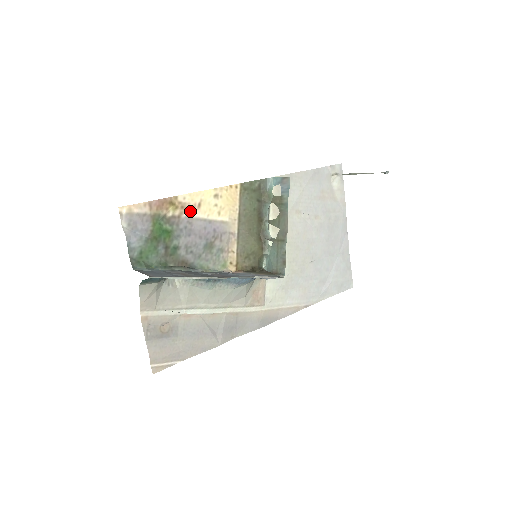
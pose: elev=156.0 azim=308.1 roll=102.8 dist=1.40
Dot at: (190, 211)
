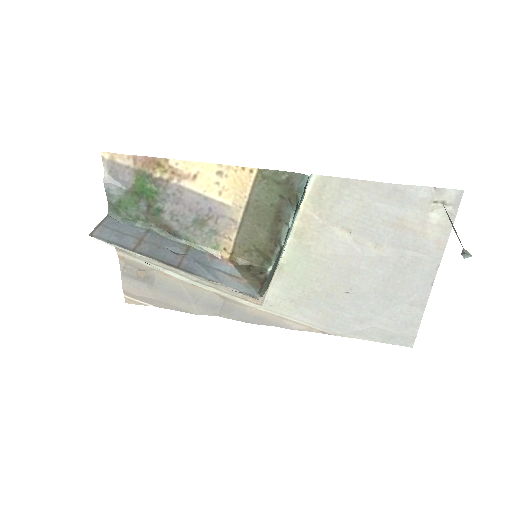
Dot at: (182, 179)
